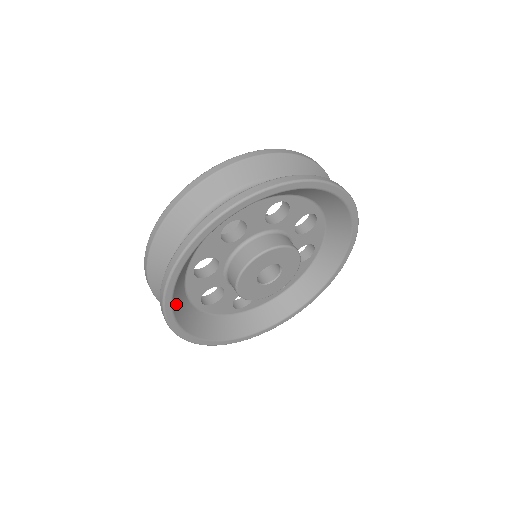
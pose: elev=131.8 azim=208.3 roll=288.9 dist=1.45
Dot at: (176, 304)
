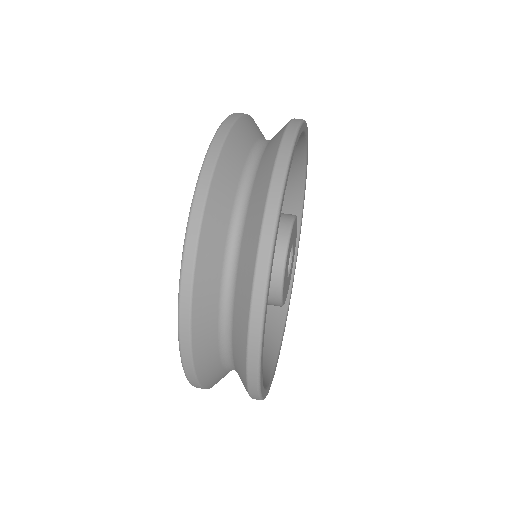
Dot at: occluded
